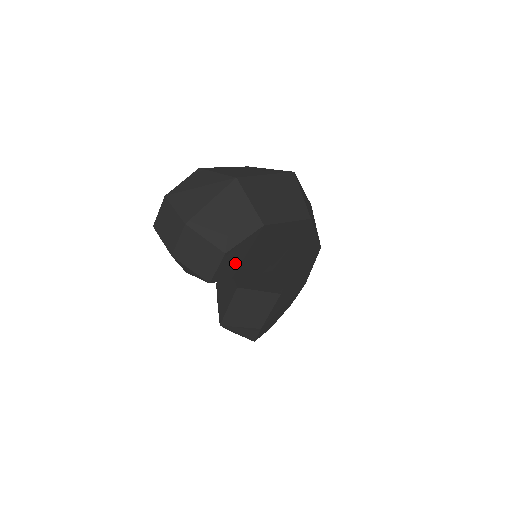
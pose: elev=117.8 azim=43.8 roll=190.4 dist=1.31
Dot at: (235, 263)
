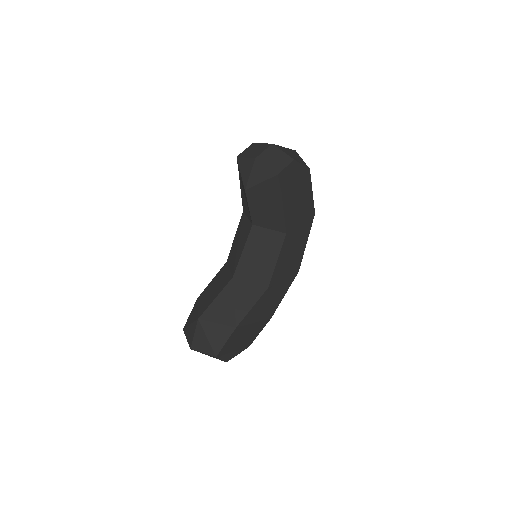
Dot at: (290, 179)
